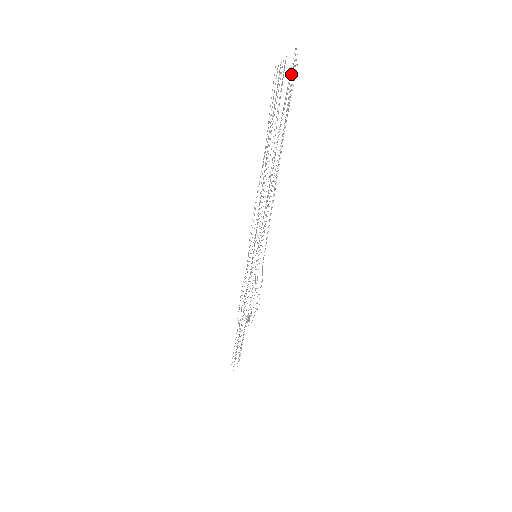
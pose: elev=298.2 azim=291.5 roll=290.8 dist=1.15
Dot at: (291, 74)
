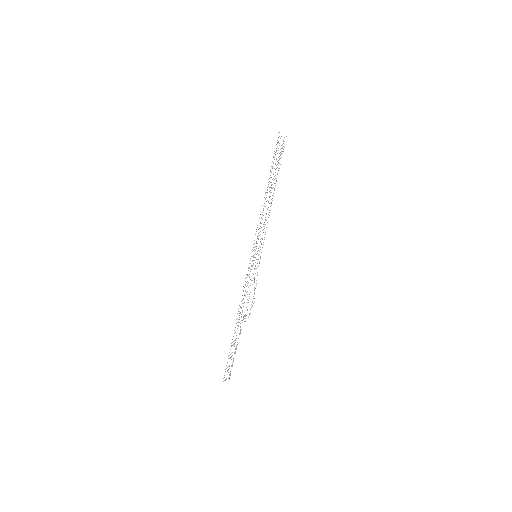
Dot at: occluded
